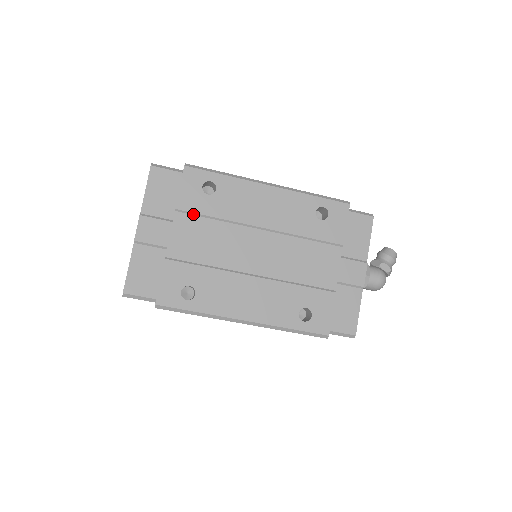
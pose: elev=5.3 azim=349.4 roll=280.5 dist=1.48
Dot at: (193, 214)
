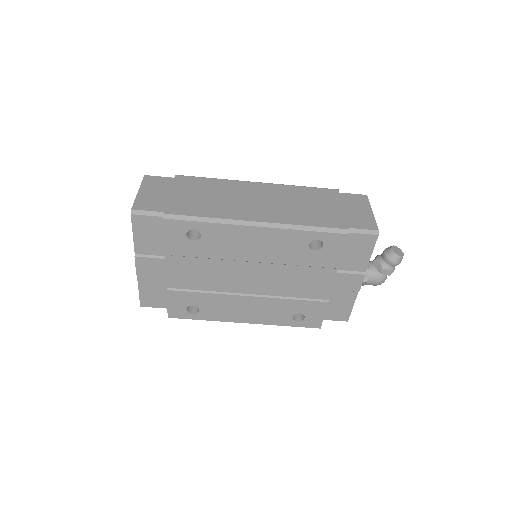
Dot at: (183, 256)
